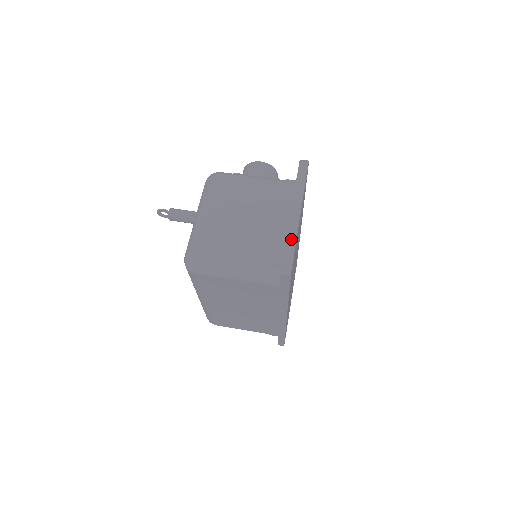
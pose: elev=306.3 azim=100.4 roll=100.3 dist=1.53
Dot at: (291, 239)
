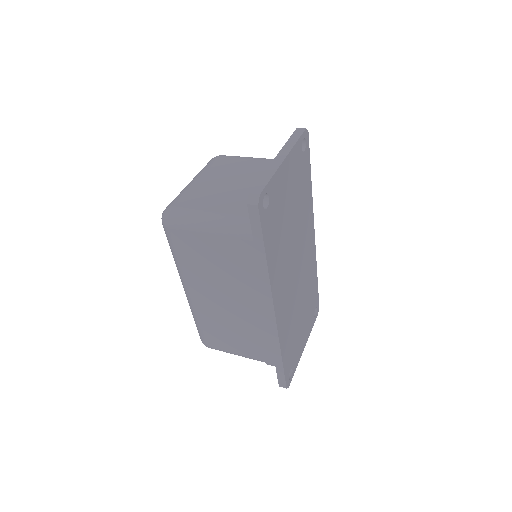
Dot at: (267, 176)
